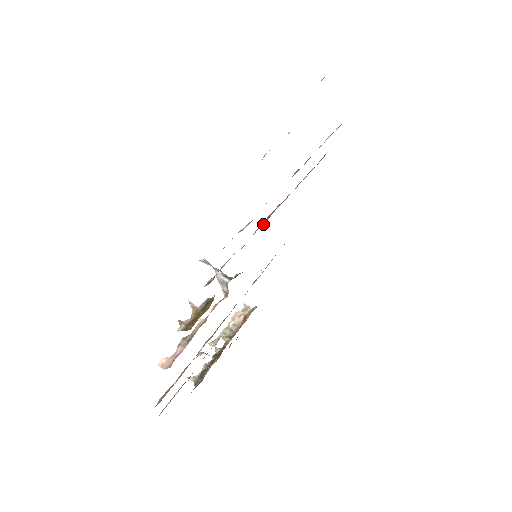
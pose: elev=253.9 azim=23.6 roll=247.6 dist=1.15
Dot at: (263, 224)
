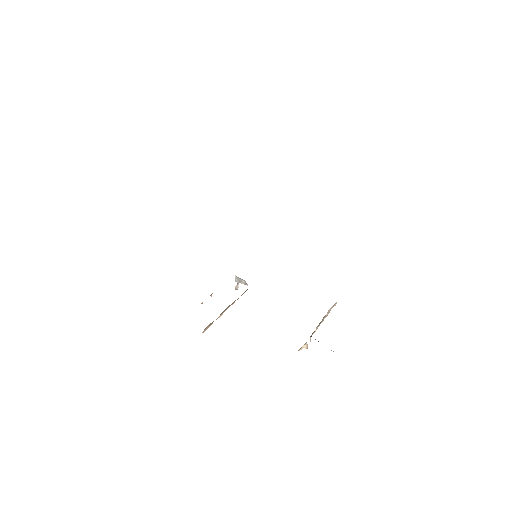
Dot at: occluded
